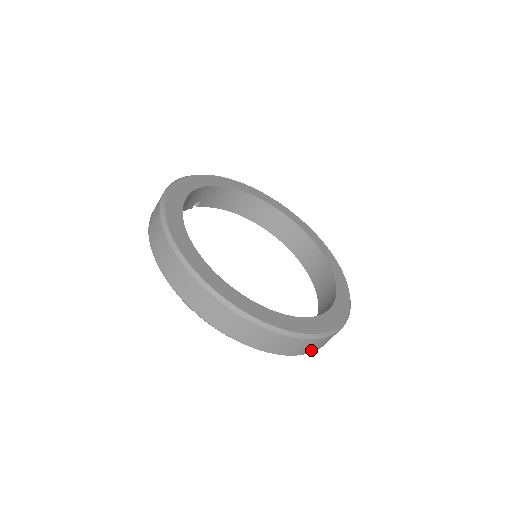
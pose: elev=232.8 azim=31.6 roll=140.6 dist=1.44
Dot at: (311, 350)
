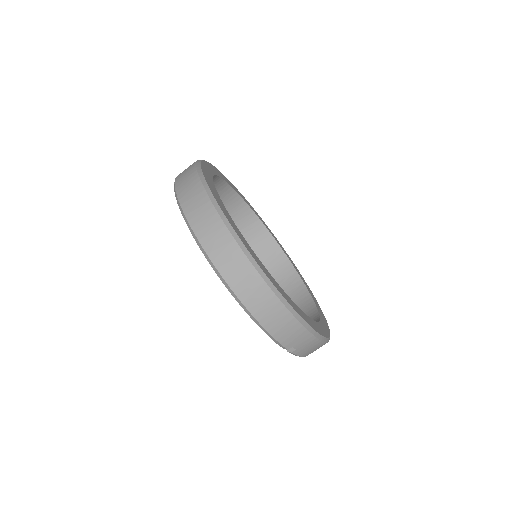
Dot at: (278, 333)
